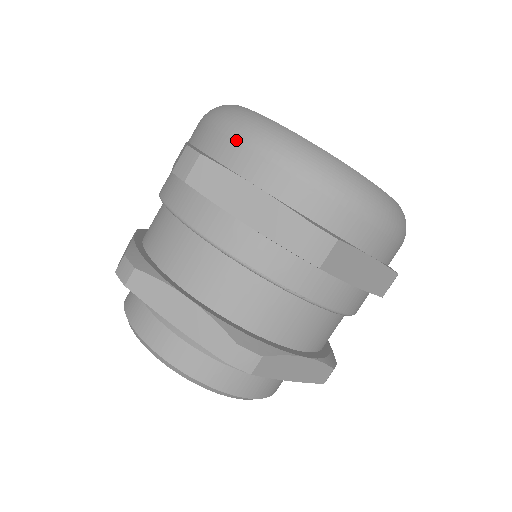
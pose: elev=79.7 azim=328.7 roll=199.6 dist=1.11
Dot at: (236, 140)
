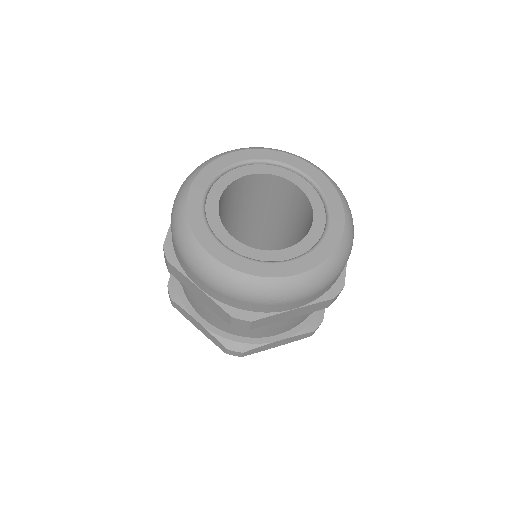
Dot at: (267, 305)
